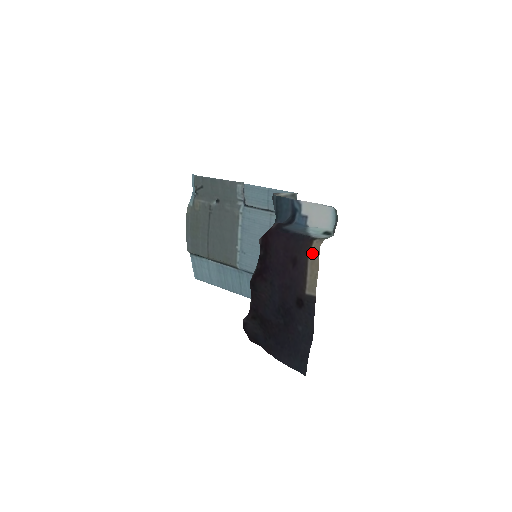
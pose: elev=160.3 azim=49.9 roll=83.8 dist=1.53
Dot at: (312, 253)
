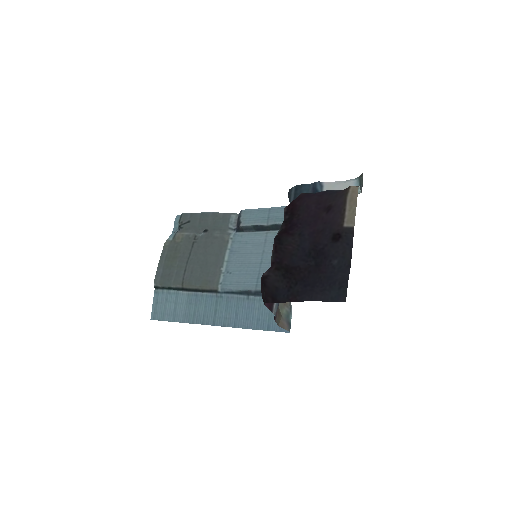
Dot at: (351, 193)
